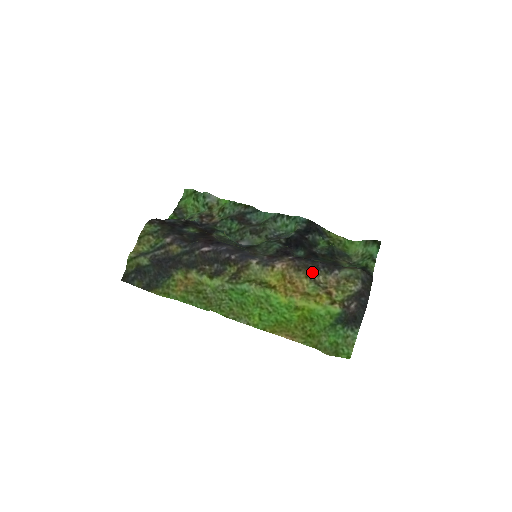
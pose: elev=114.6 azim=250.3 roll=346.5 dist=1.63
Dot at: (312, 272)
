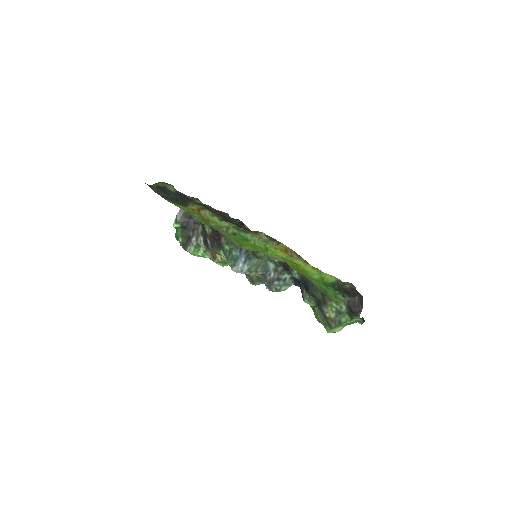
Dot at: occluded
